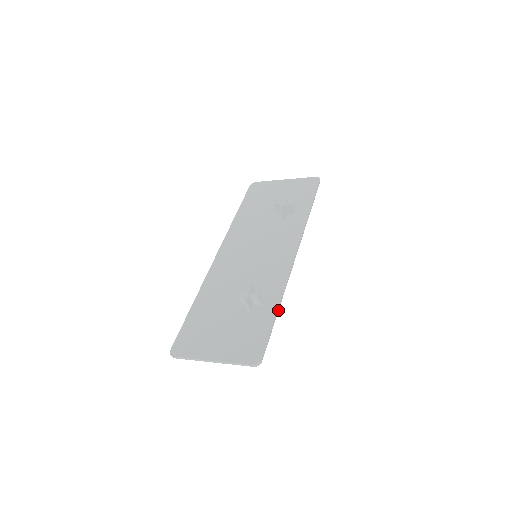
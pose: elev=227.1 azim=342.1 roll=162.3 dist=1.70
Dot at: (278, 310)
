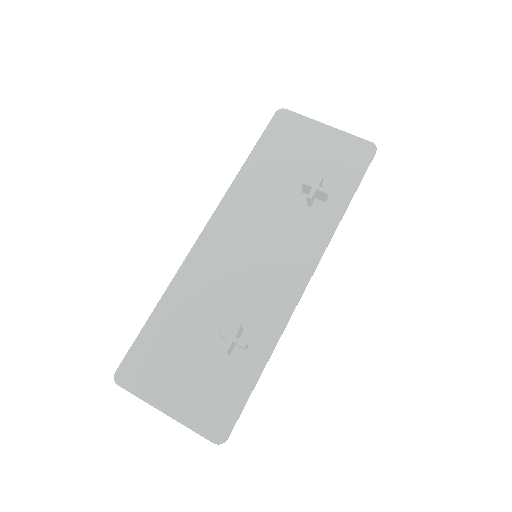
Dot at: occluded
